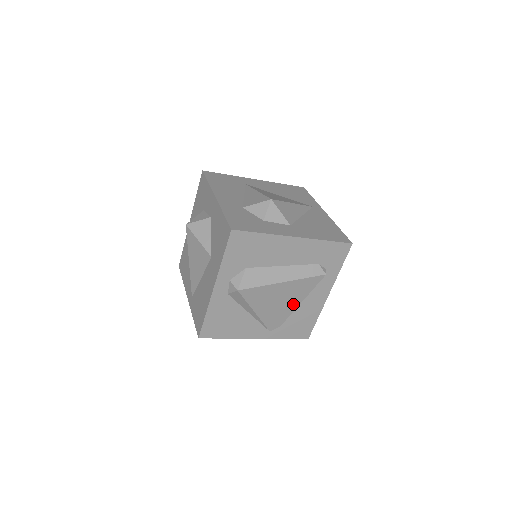
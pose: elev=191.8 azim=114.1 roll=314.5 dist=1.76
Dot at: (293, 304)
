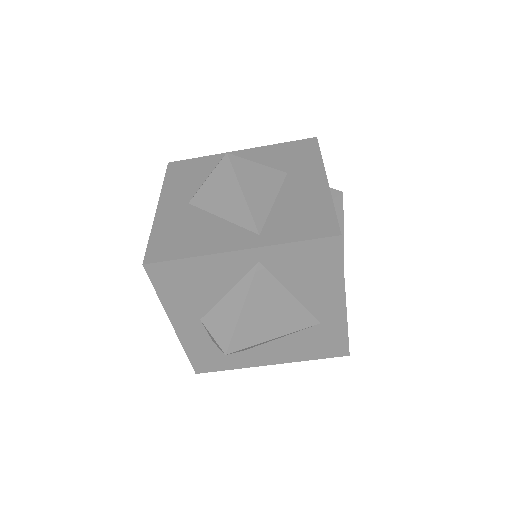
Dot at: occluded
